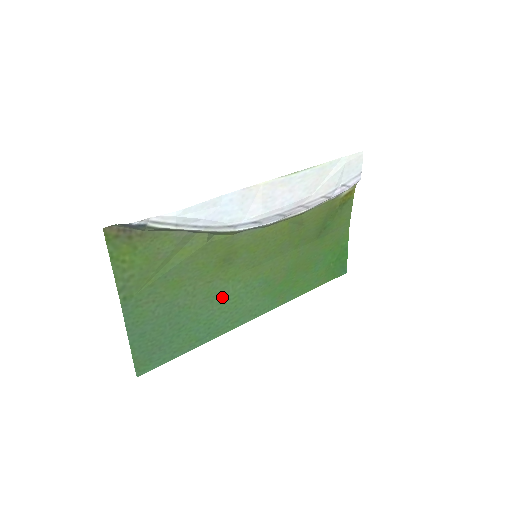
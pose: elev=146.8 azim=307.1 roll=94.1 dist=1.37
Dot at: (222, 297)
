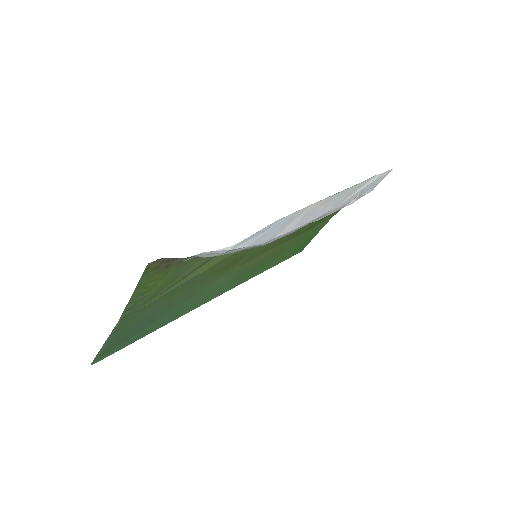
Dot at: (205, 289)
